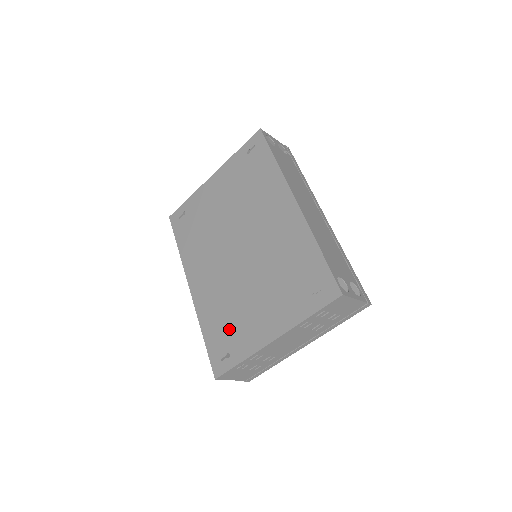
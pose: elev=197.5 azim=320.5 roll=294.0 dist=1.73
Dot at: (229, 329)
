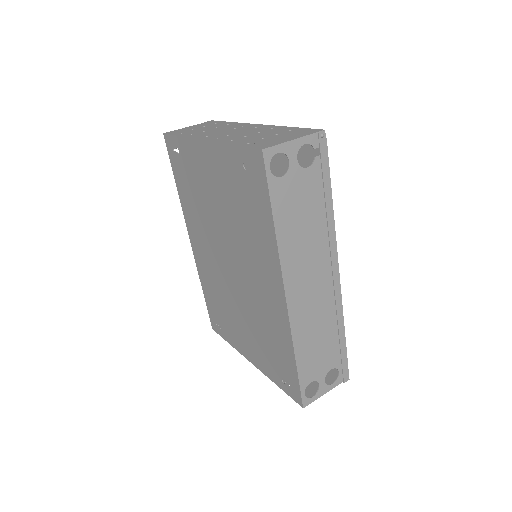
Dot at: (221, 314)
